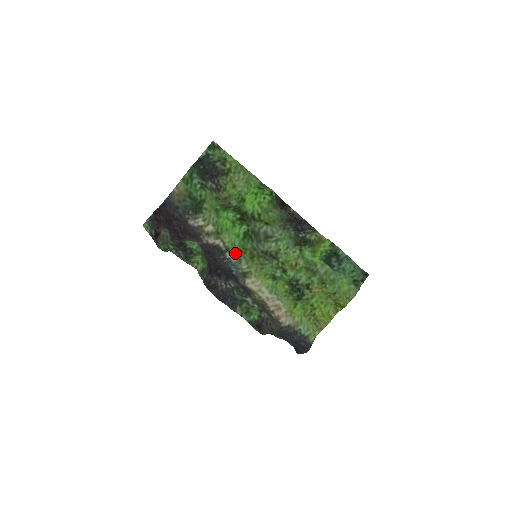
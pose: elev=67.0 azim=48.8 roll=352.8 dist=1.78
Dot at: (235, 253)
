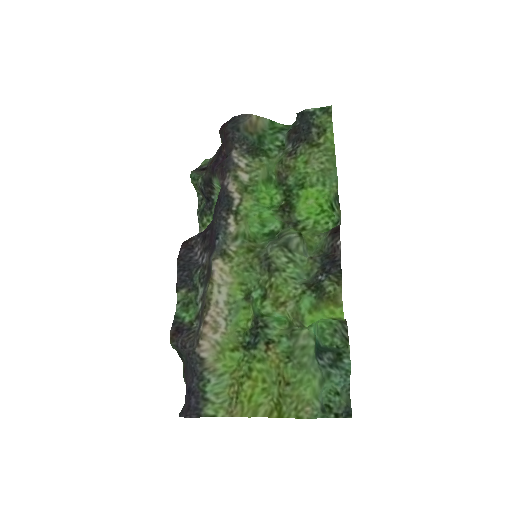
Dot at: (239, 225)
